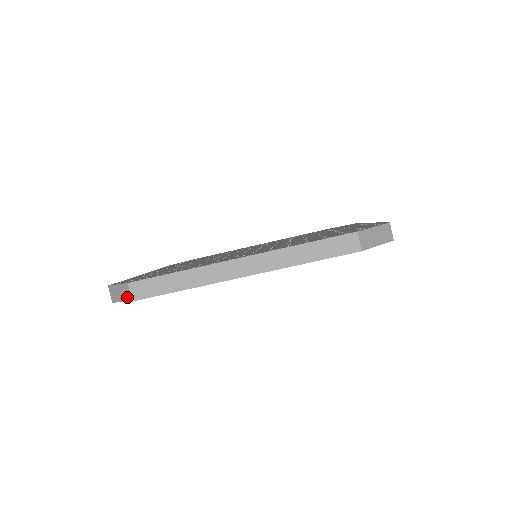
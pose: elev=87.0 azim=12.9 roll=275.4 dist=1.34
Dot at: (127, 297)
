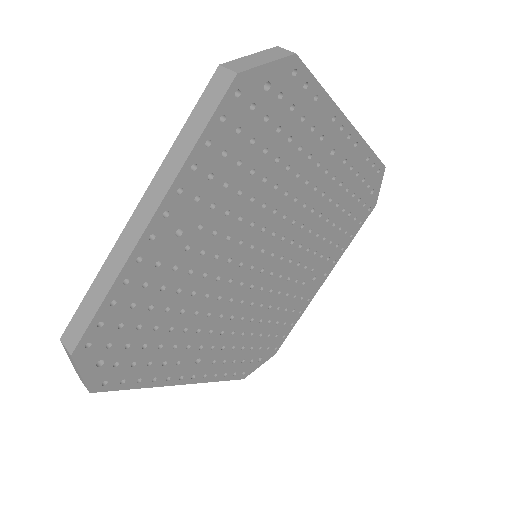
Dot at: (71, 359)
